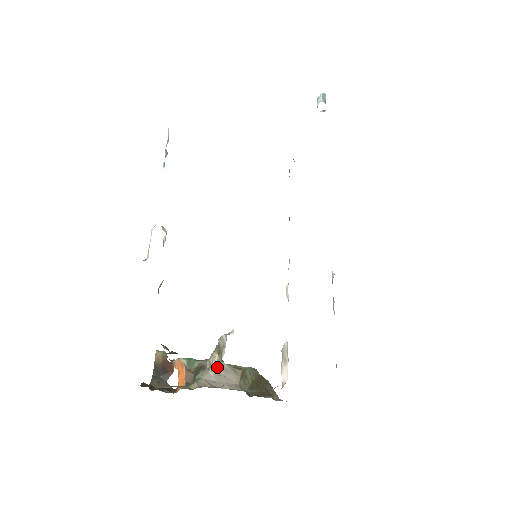
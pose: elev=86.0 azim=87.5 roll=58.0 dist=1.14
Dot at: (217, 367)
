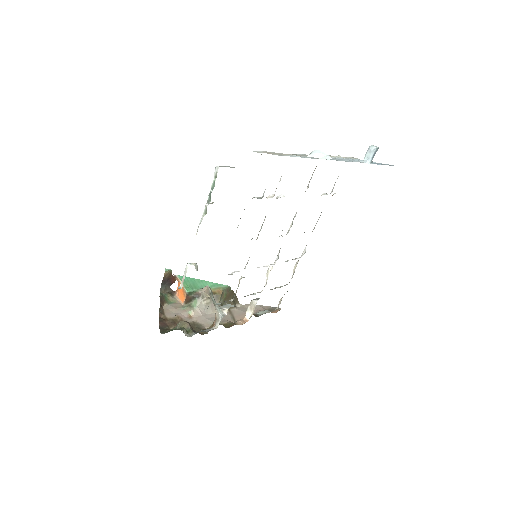
Dot at: (207, 299)
